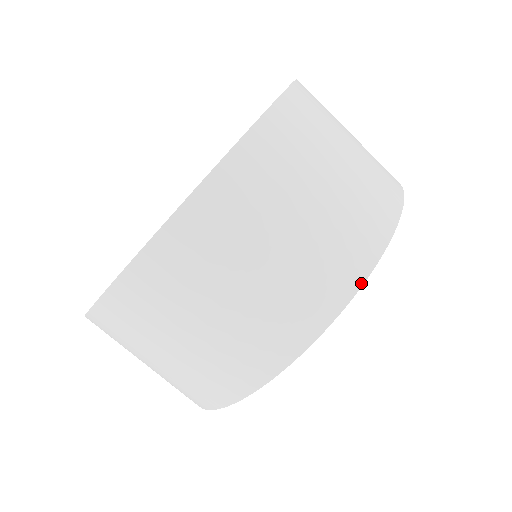
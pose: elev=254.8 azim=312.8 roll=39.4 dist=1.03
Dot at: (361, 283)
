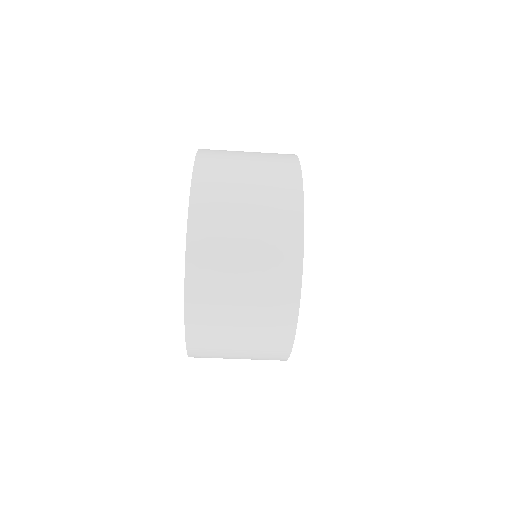
Dot at: (303, 216)
